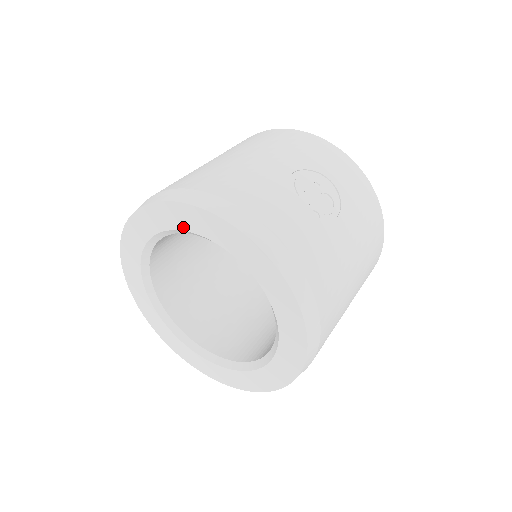
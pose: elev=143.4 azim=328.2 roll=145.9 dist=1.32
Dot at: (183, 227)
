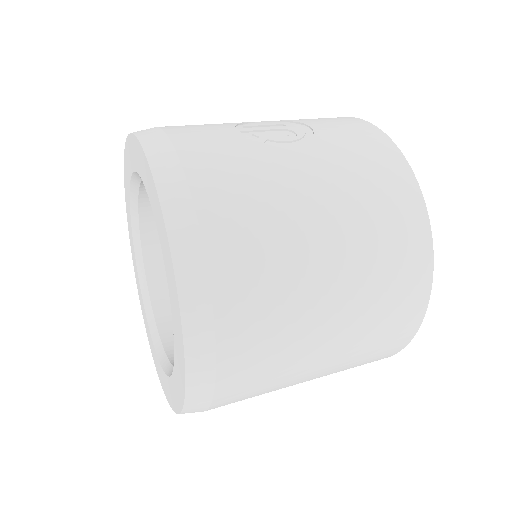
Dot at: (130, 175)
